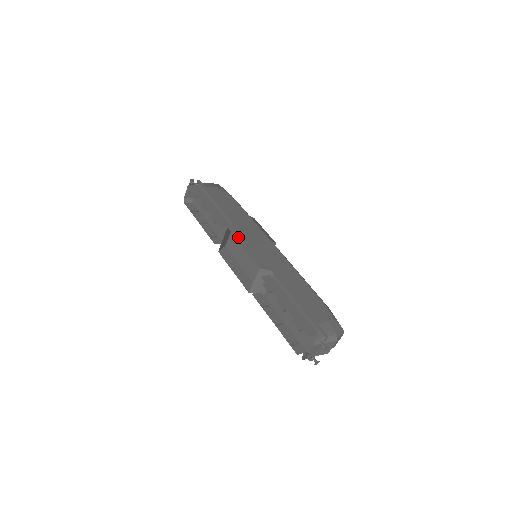
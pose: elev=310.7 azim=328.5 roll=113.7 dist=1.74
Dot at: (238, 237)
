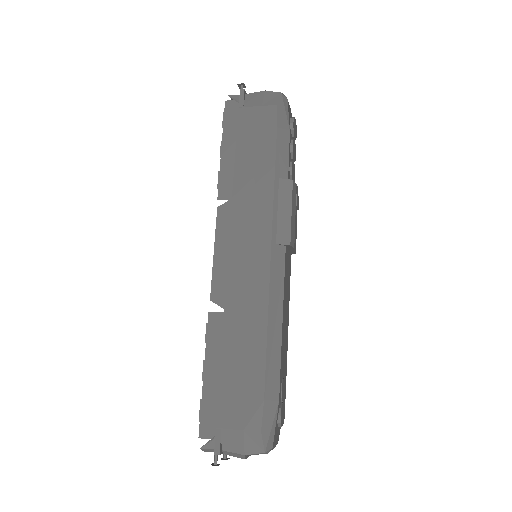
Dot at: (220, 230)
